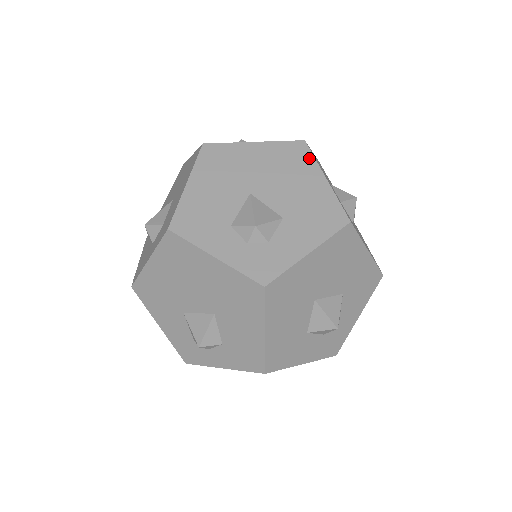
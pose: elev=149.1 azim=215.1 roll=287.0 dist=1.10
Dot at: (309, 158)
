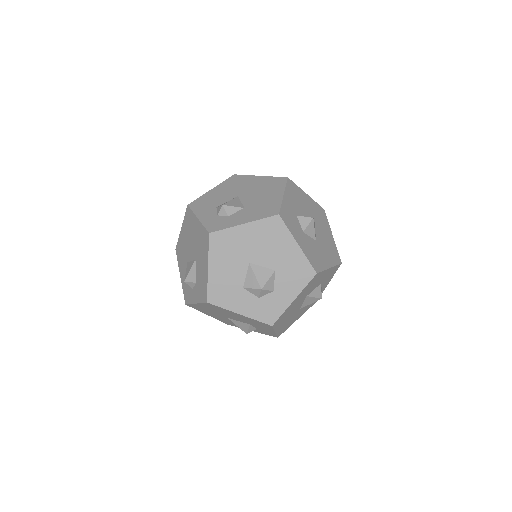
Dot at: (283, 185)
